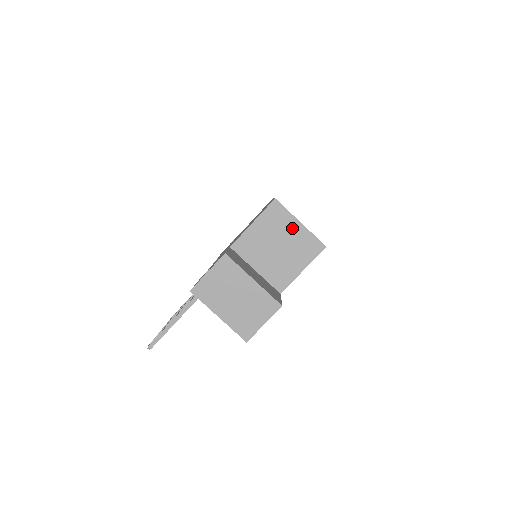
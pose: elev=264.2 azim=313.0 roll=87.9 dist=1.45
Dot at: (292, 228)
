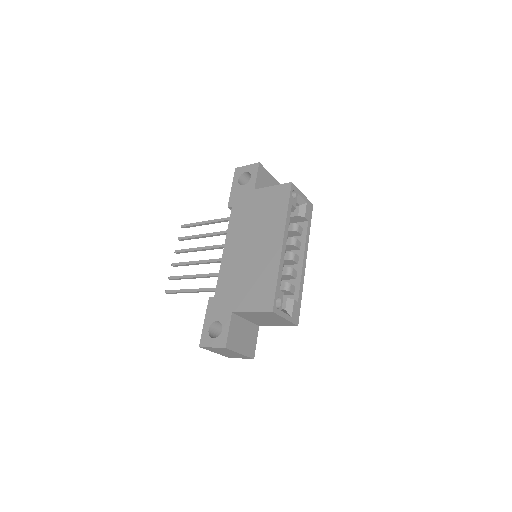
Dot at: (279, 319)
